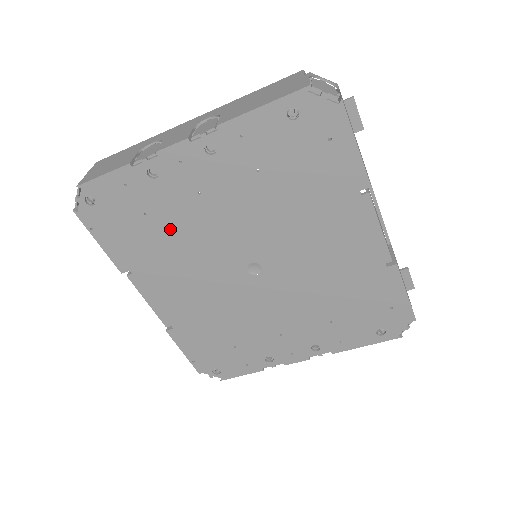
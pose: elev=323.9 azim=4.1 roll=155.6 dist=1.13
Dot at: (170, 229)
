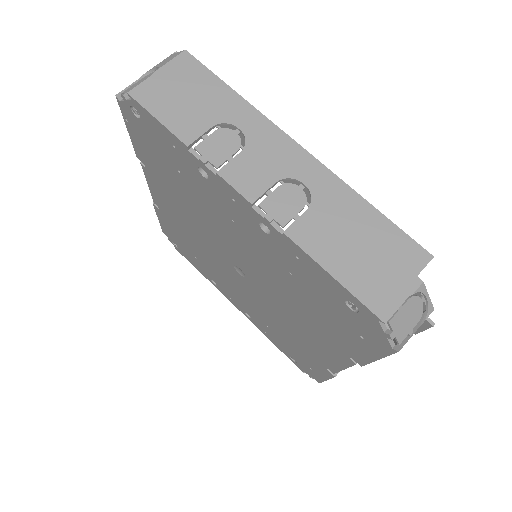
Dot at: (193, 197)
